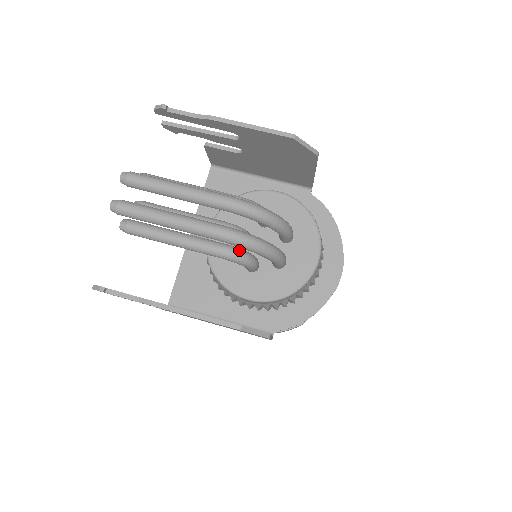
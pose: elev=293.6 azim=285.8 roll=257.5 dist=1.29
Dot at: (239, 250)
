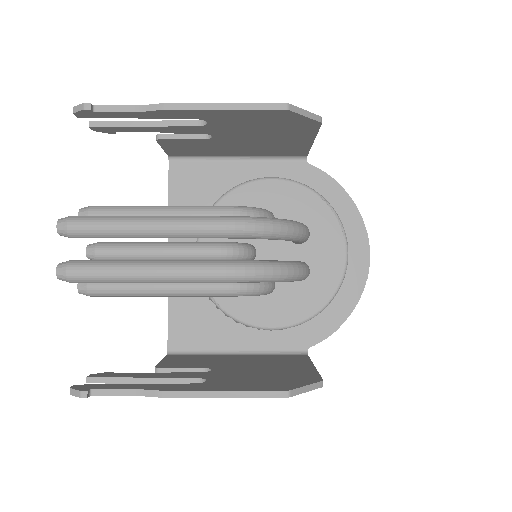
Dot at: occluded
